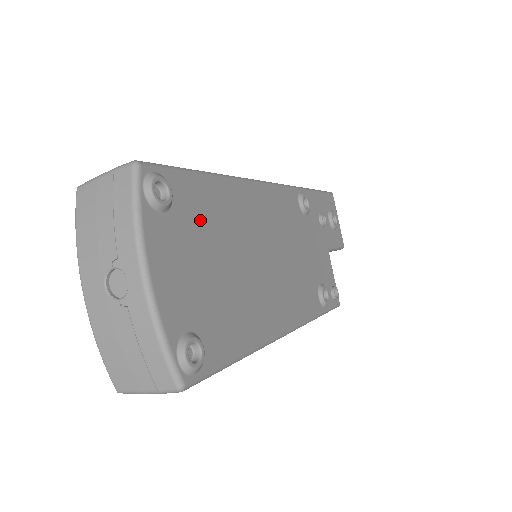
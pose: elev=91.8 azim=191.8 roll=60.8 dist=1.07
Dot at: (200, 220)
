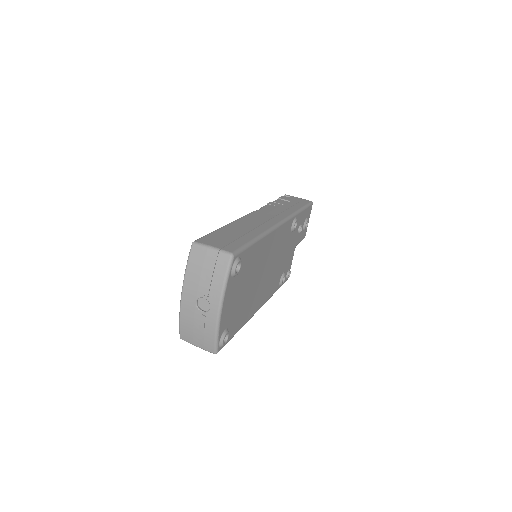
Dot at: (246, 270)
